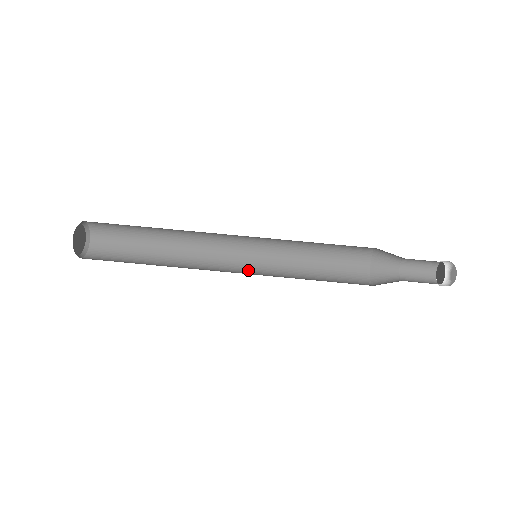
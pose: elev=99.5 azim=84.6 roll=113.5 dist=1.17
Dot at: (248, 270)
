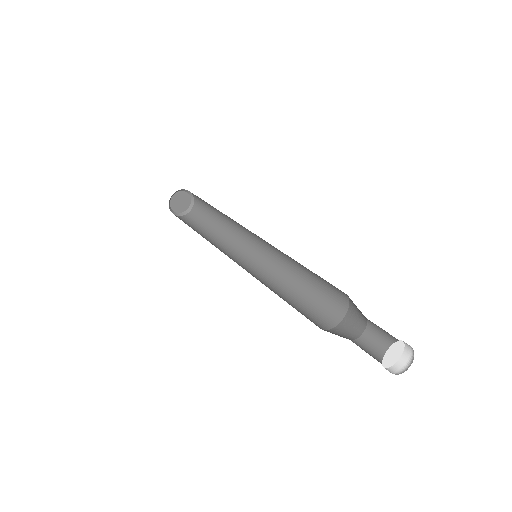
Dot at: occluded
